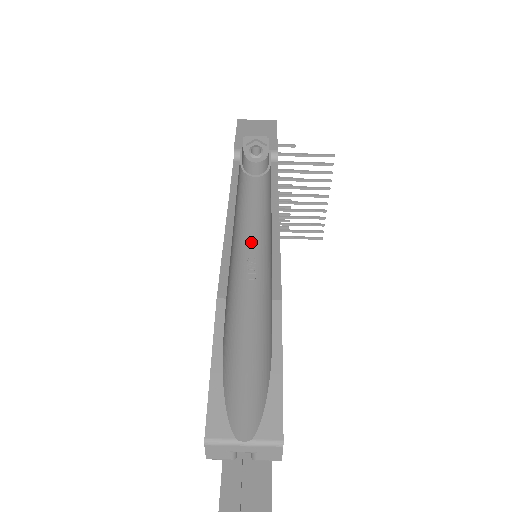
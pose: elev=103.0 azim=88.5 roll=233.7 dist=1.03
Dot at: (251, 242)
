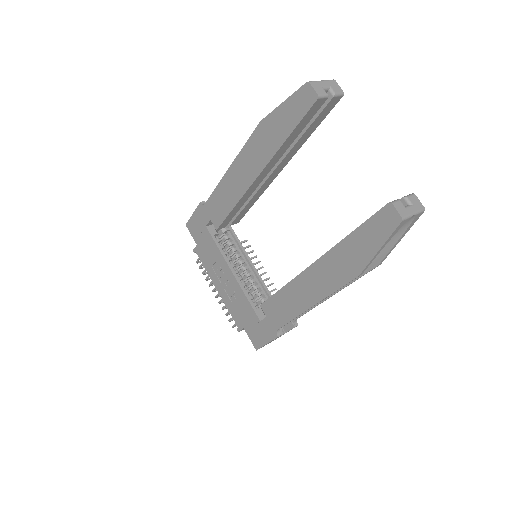
Dot at: occluded
